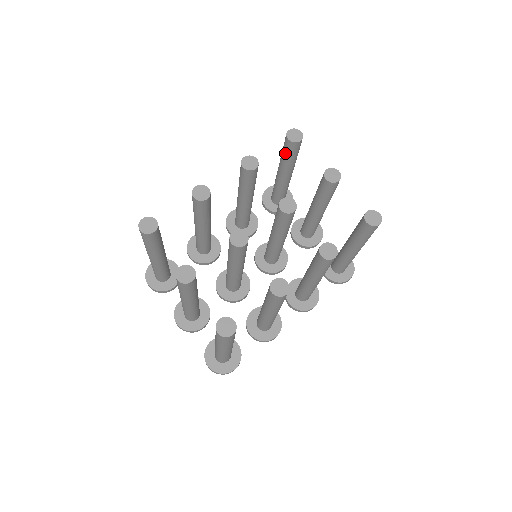
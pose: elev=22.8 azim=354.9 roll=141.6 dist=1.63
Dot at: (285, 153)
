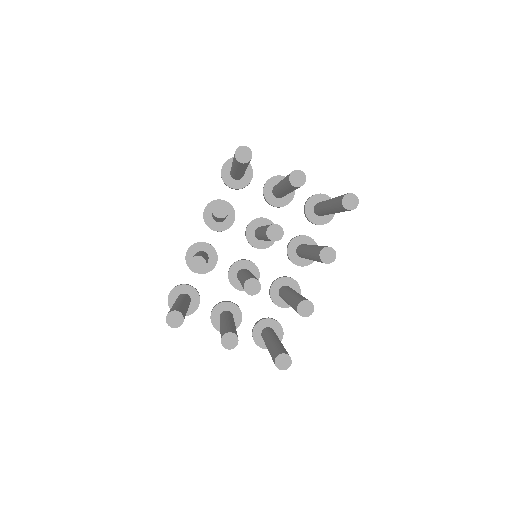
Dot at: (239, 167)
